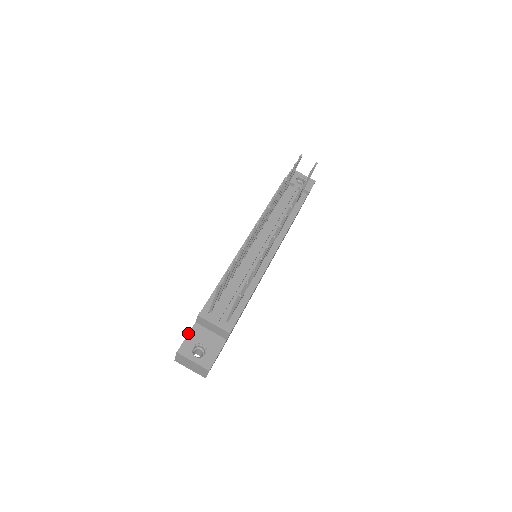
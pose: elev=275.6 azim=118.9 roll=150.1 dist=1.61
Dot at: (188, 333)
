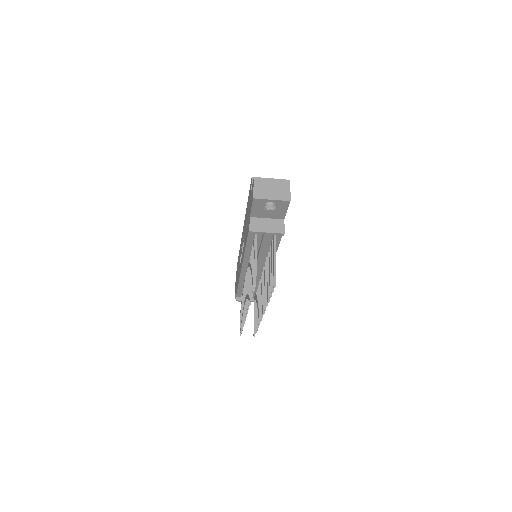
Dot at: (235, 294)
